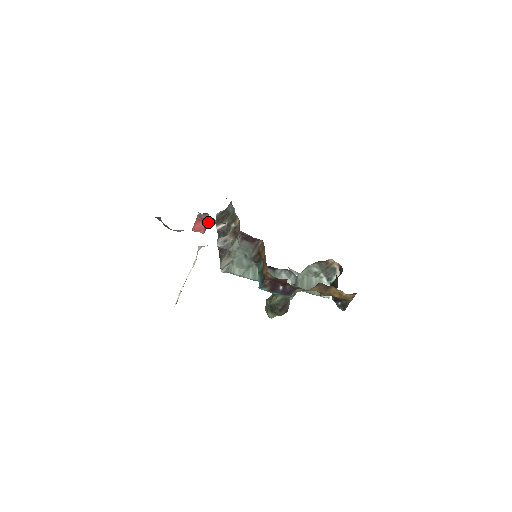
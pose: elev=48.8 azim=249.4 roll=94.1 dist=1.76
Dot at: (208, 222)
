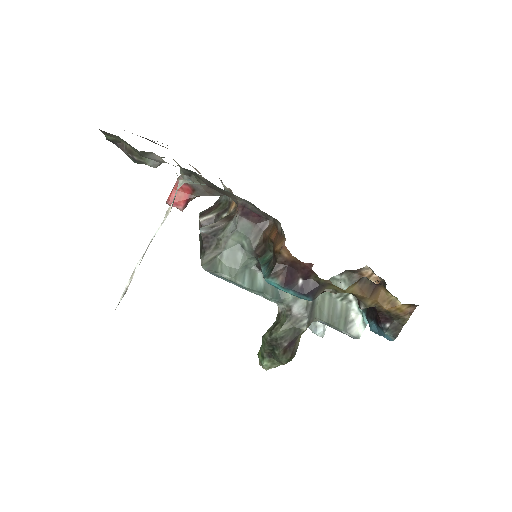
Dot at: (192, 191)
